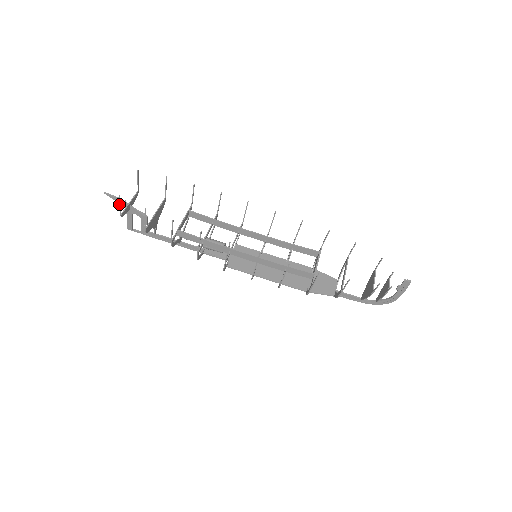
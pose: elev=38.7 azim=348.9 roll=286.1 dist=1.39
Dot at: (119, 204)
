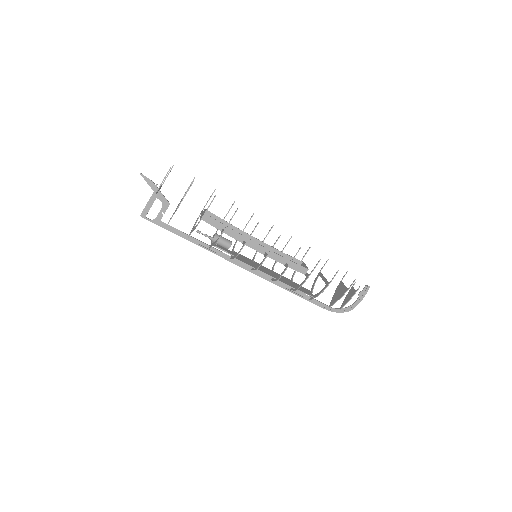
Dot at: (165, 176)
